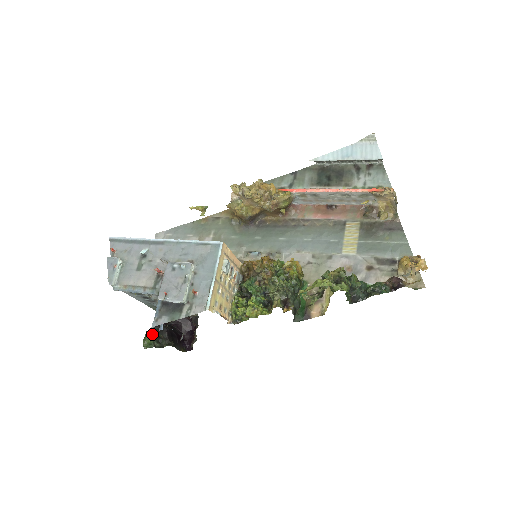
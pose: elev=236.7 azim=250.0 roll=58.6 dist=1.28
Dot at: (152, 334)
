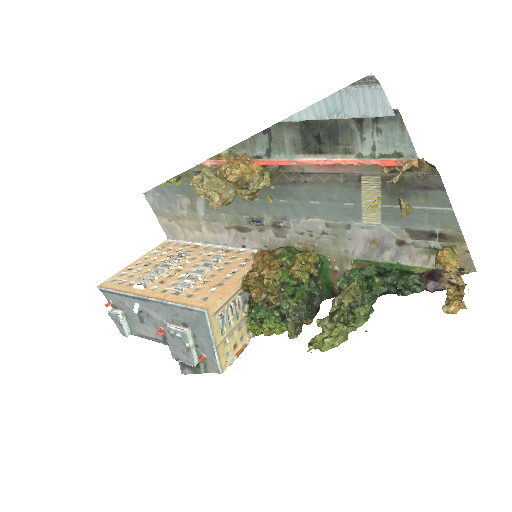
Dot at: occluded
